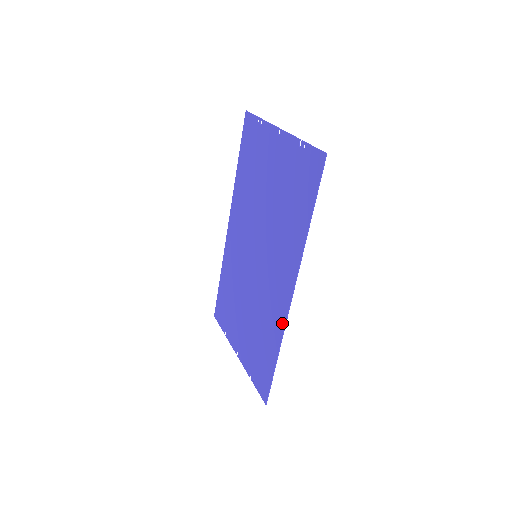
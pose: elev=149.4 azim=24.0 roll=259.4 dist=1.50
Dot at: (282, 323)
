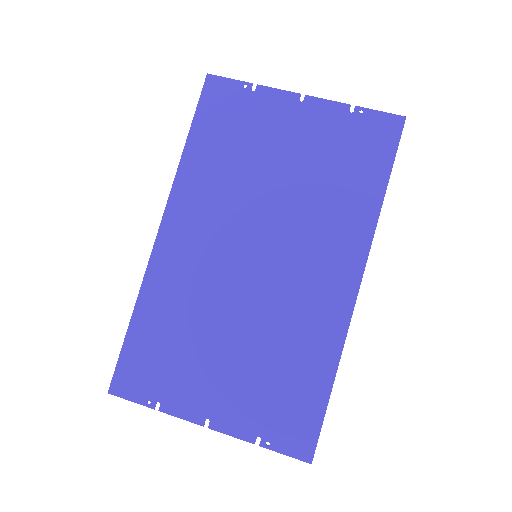
Dot at: (342, 325)
